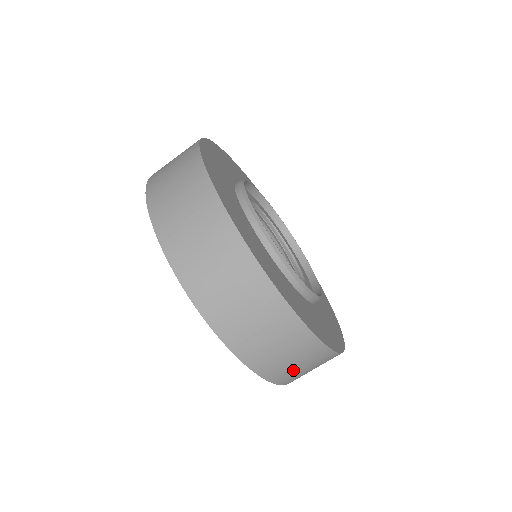
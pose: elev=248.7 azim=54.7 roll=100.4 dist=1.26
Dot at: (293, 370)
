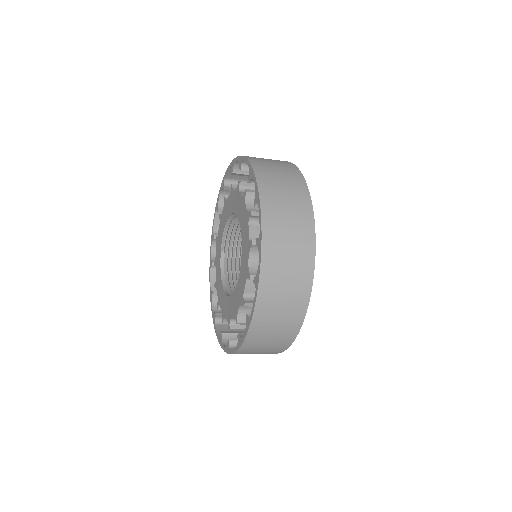
Dot at: occluded
